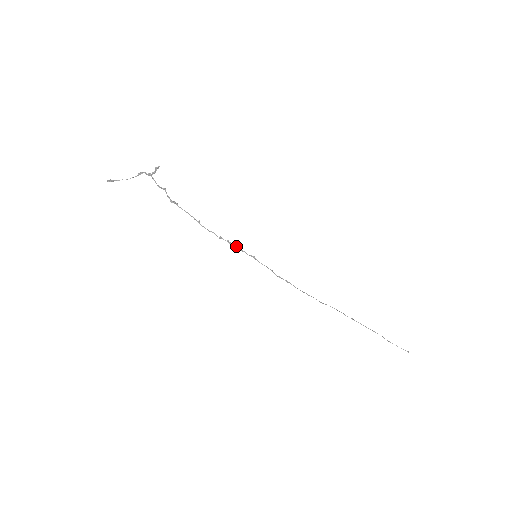
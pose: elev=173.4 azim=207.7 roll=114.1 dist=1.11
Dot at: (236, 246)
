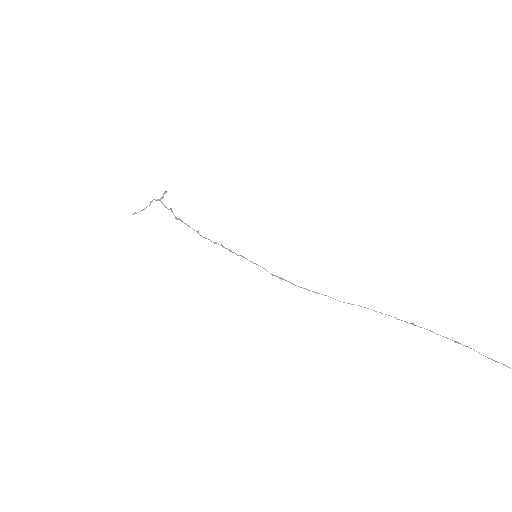
Dot at: (227, 248)
